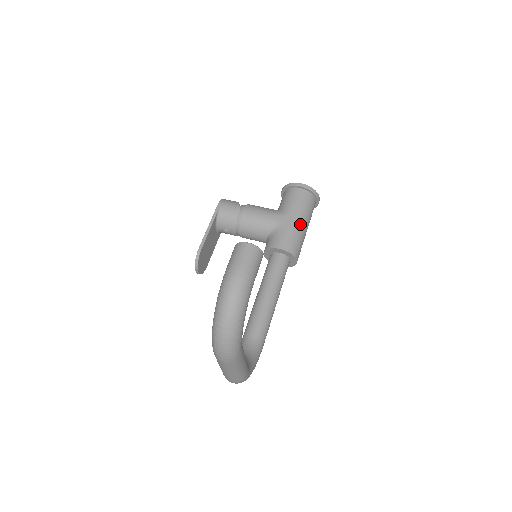
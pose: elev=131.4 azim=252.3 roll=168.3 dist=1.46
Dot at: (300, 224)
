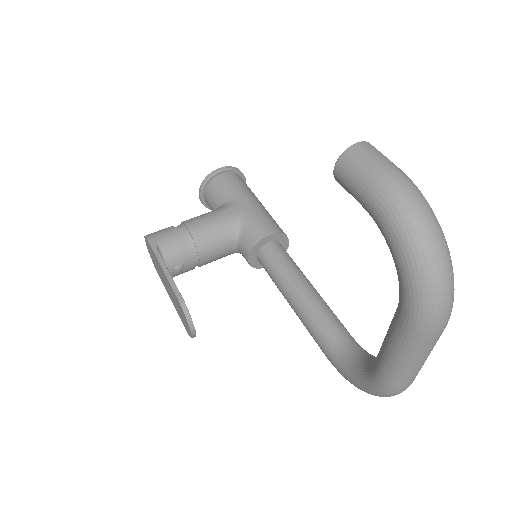
Dot at: (259, 204)
